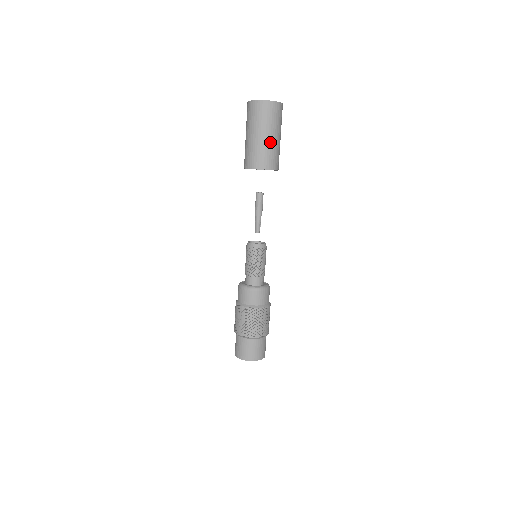
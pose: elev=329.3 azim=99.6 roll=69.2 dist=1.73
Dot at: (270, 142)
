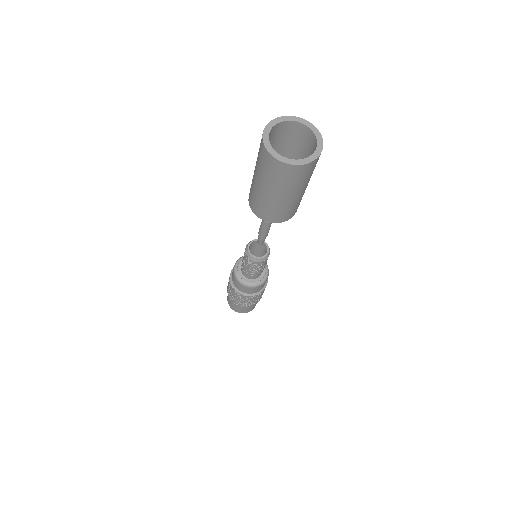
Dot at: (301, 195)
